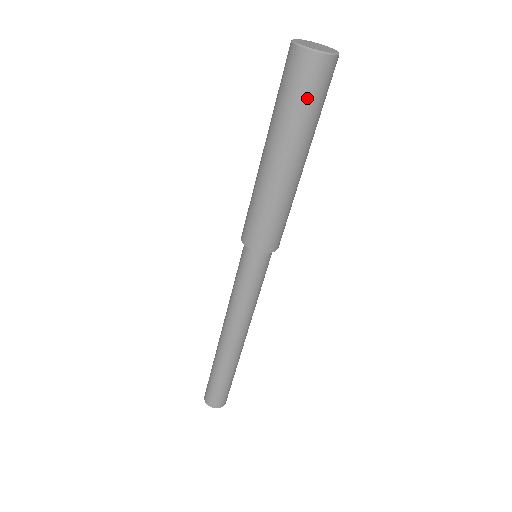
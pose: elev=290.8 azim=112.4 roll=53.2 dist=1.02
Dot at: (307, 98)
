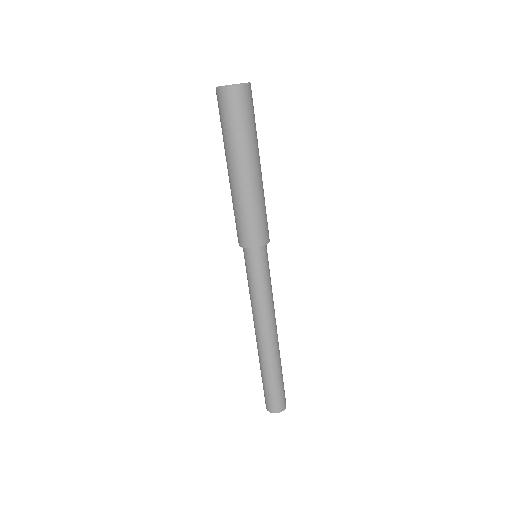
Dot at: (228, 120)
